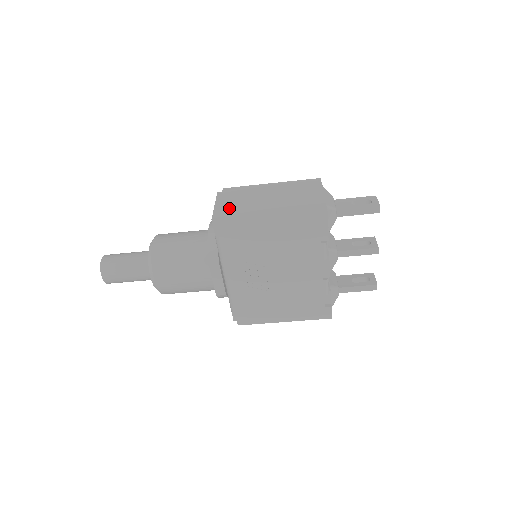
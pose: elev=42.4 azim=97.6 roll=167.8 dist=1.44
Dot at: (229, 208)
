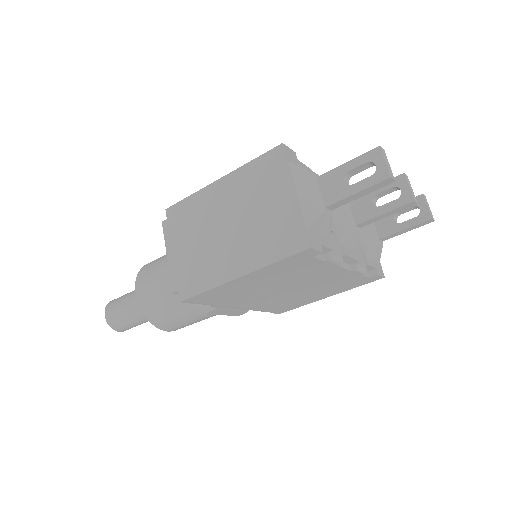
Dot at: (184, 262)
